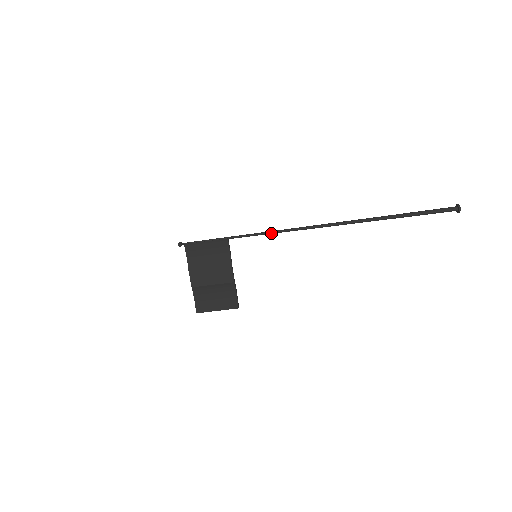
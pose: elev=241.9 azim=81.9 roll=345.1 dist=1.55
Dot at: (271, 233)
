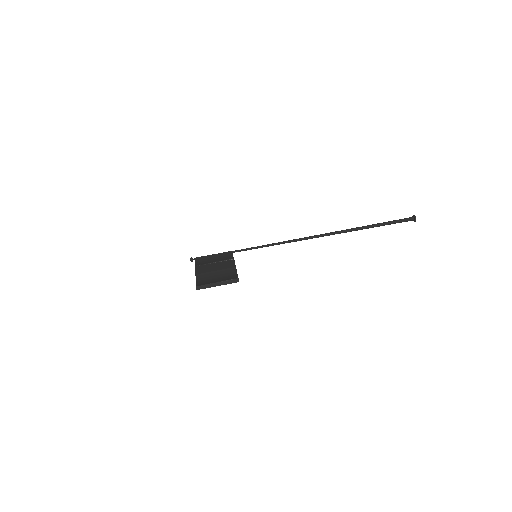
Dot at: (268, 245)
